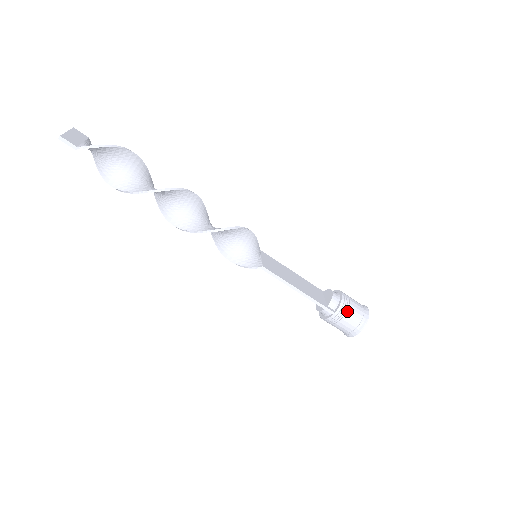
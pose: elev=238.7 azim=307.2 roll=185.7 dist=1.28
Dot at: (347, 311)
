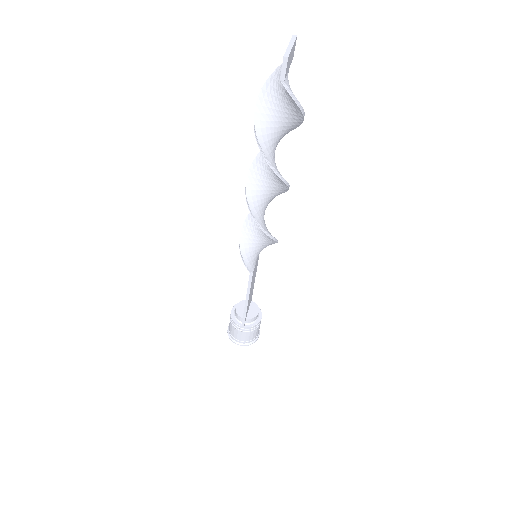
Dot at: (250, 332)
